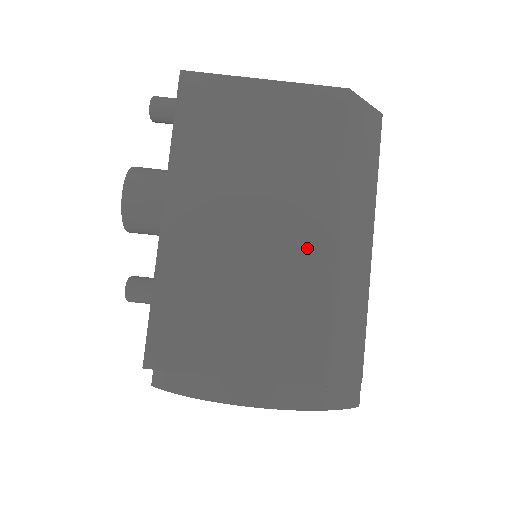
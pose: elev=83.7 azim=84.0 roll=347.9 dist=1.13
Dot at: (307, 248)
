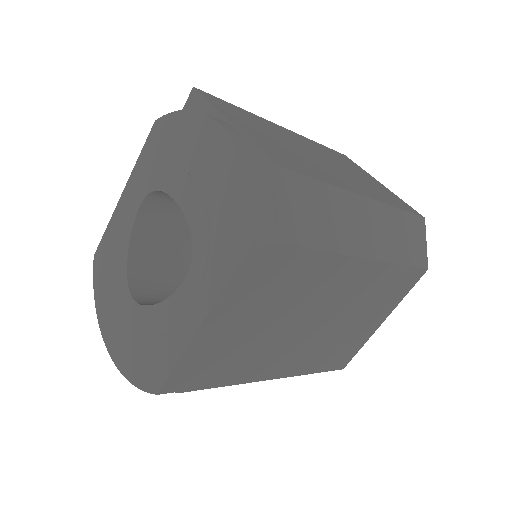
Dot at: (341, 180)
